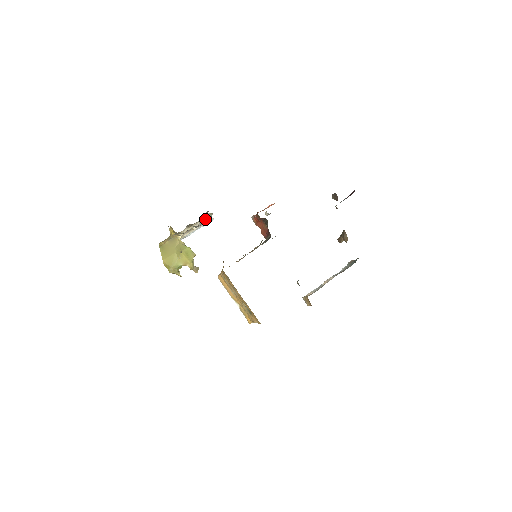
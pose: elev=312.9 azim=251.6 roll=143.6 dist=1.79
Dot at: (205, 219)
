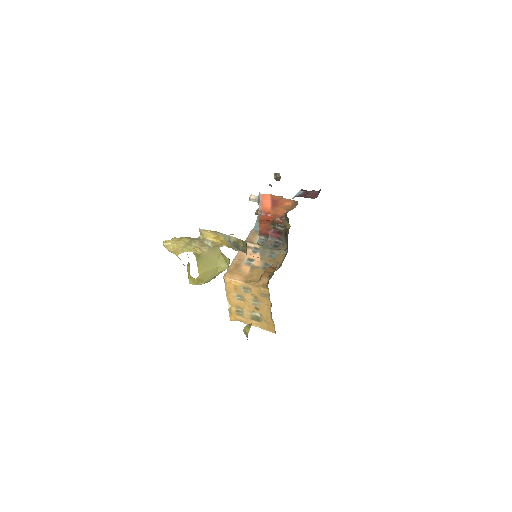
Dot at: occluded
